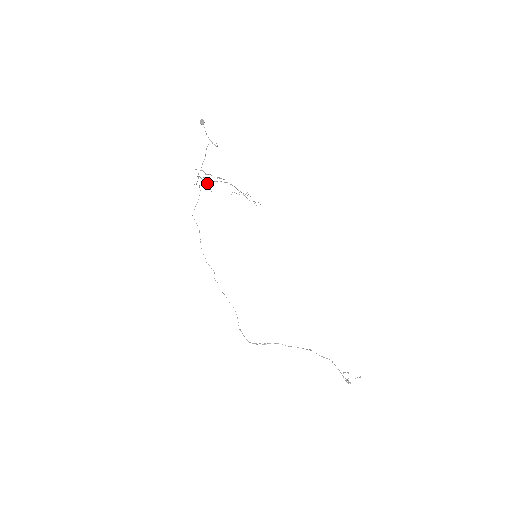
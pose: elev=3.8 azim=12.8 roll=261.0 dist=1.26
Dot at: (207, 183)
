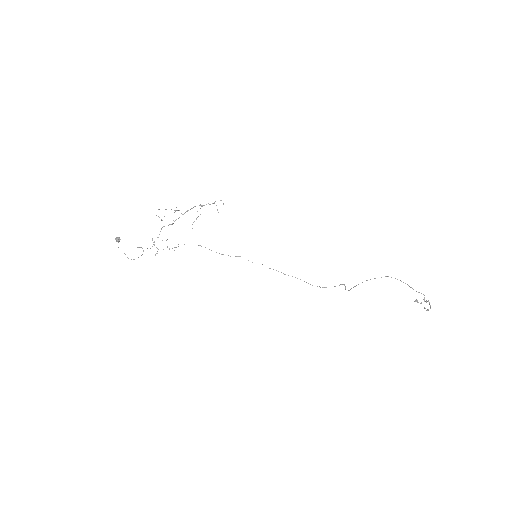
Dot at: occluded
